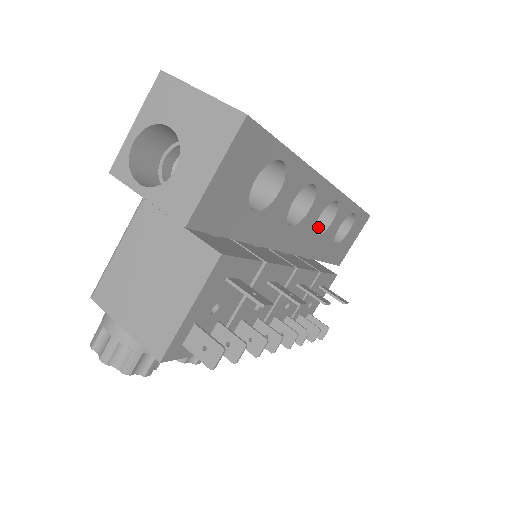
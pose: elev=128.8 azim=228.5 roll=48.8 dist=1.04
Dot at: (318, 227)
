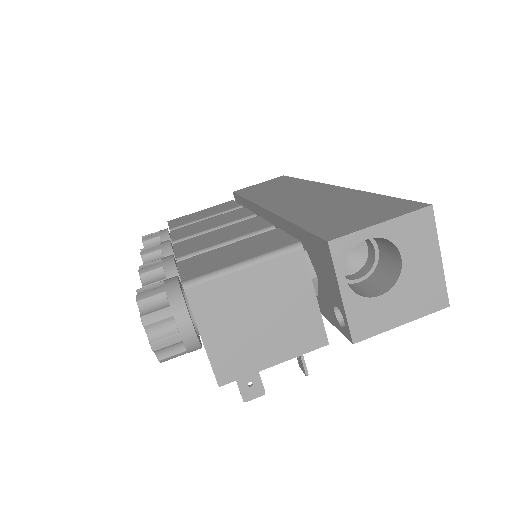
Dot at: occluded
